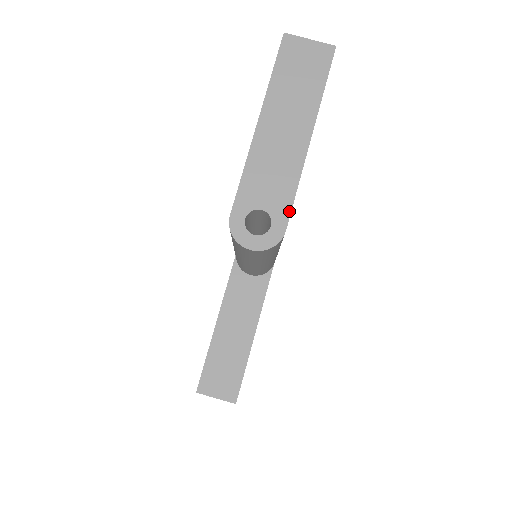
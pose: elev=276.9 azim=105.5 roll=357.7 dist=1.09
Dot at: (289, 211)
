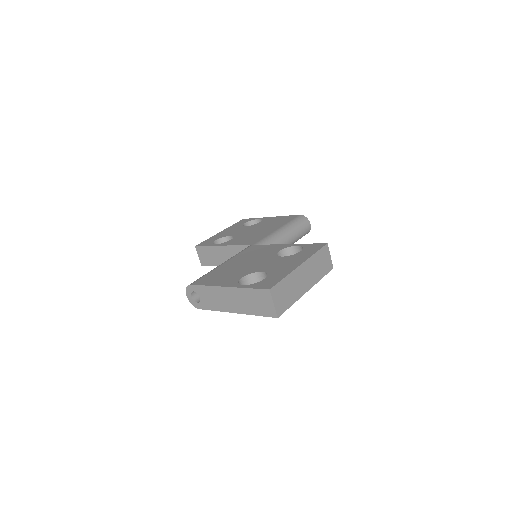
Dot at: (206, 309)
